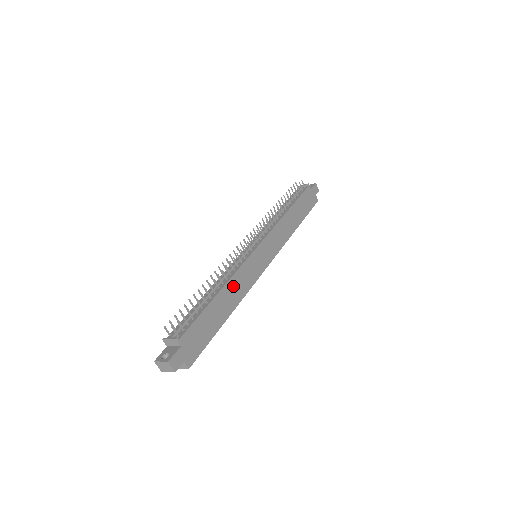
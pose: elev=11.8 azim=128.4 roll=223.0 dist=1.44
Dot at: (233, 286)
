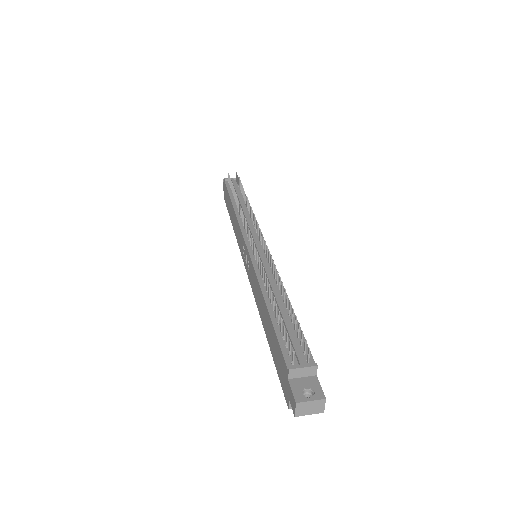
Dot at: occluded
